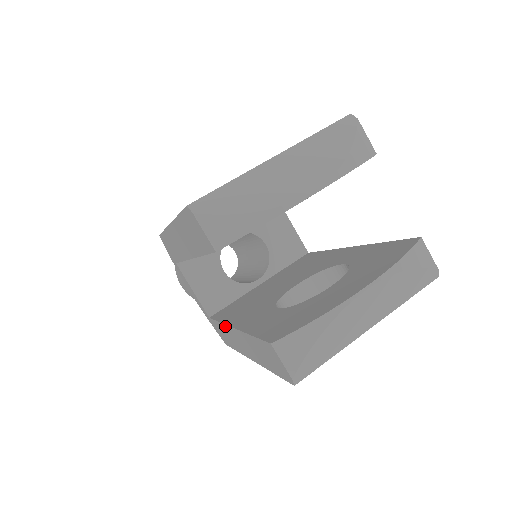
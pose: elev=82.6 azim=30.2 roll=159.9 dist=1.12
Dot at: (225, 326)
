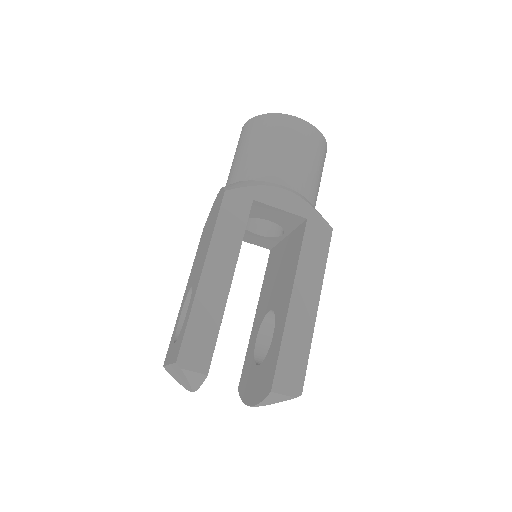
Dot at: occluded
